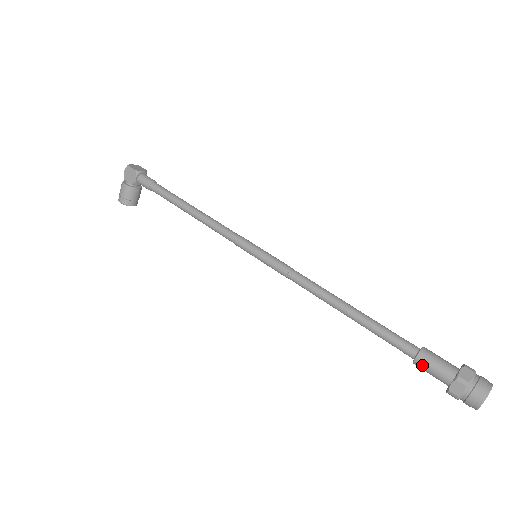
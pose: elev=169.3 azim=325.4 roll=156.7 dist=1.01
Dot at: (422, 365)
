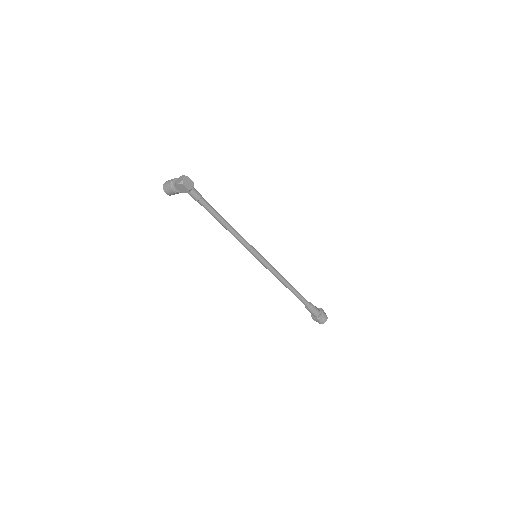
Dot at: (309, 311)
